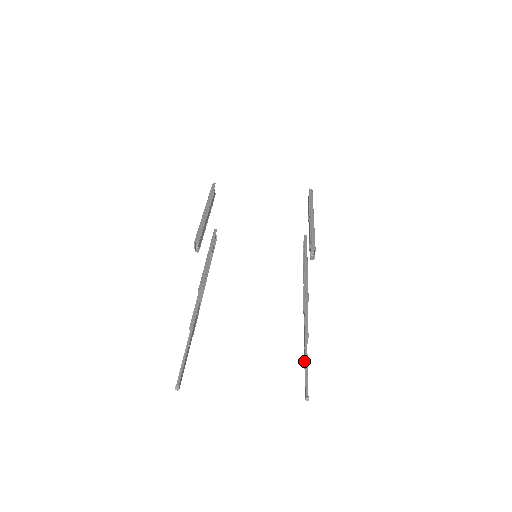
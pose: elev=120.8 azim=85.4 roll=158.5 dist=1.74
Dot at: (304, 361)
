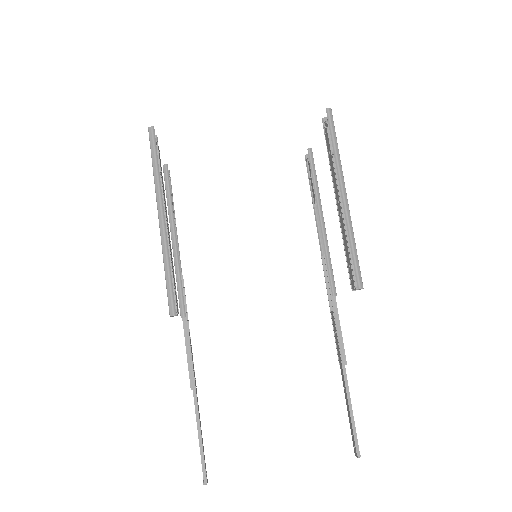
Dot at: (345, 397)
